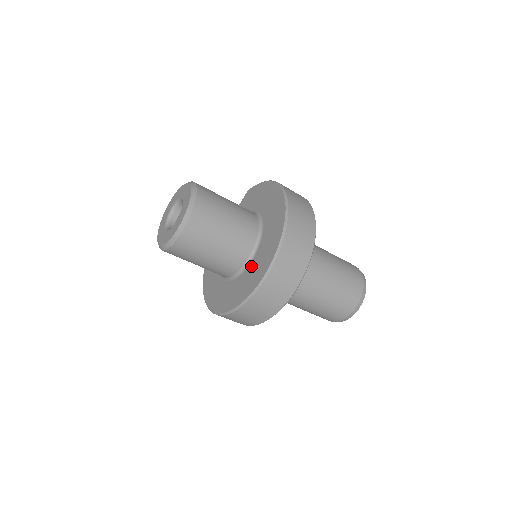
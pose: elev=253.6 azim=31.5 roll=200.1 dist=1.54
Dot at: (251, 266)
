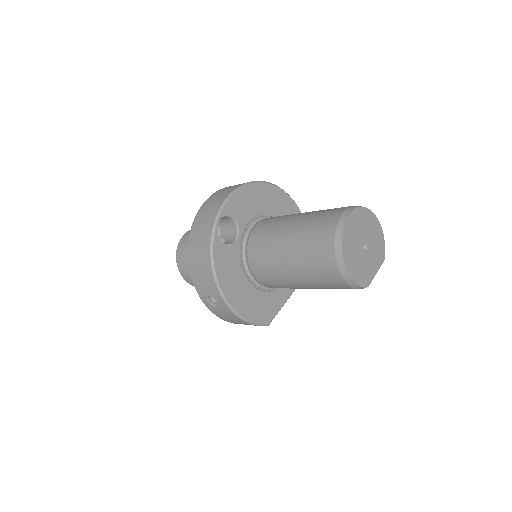
Dot at: occluded
